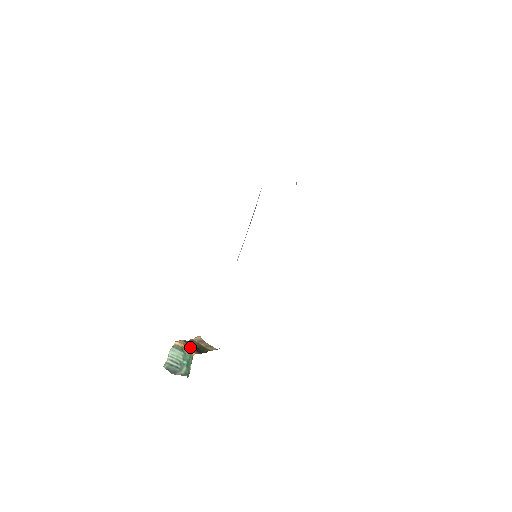
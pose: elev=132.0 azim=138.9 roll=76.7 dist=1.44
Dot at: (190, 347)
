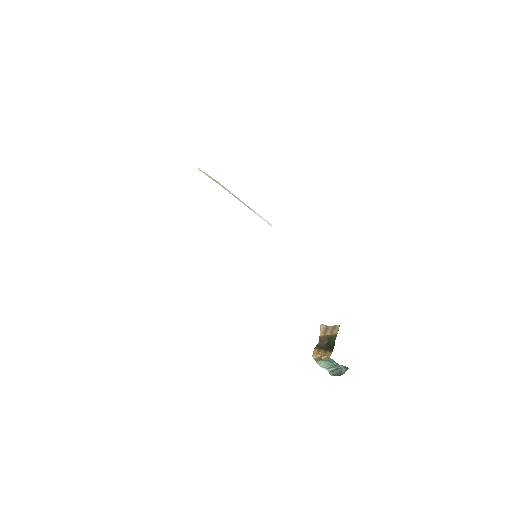
Dot at: (323, 352)
